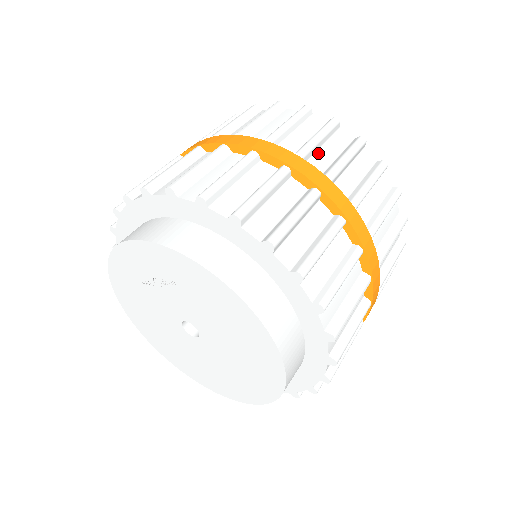
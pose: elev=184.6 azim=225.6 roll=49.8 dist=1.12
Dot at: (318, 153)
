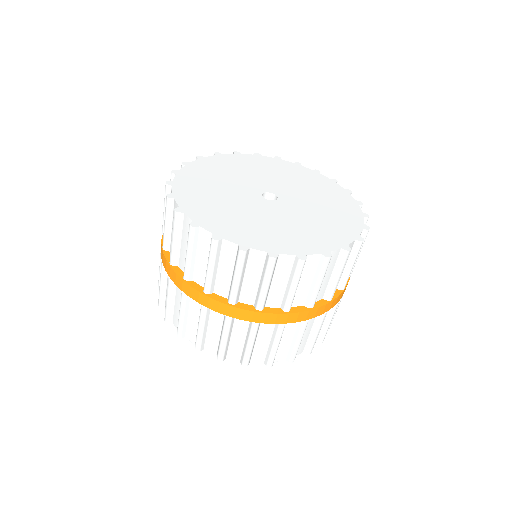
Dot at: (297, 291)
